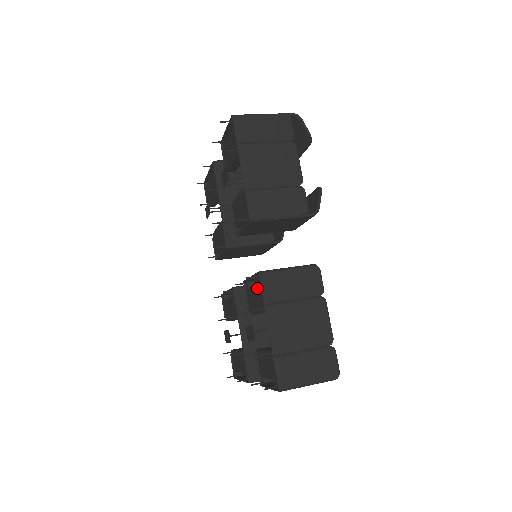
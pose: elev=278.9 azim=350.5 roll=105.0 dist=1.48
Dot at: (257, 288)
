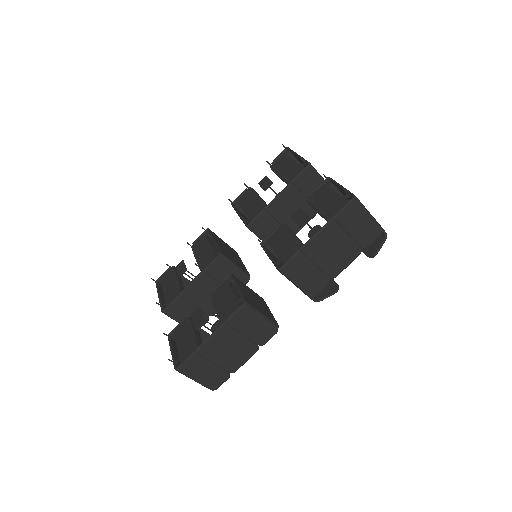
Dot at: (233, 303)
